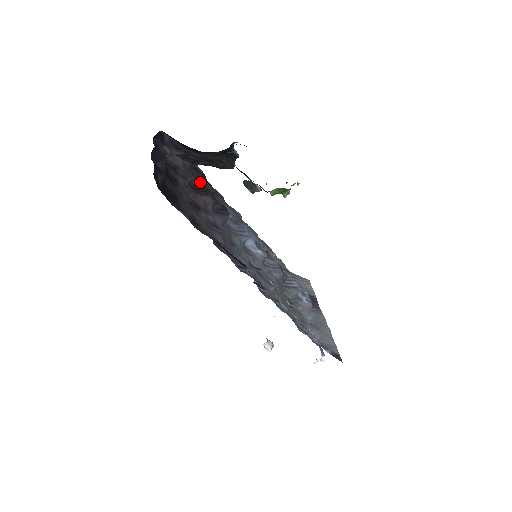
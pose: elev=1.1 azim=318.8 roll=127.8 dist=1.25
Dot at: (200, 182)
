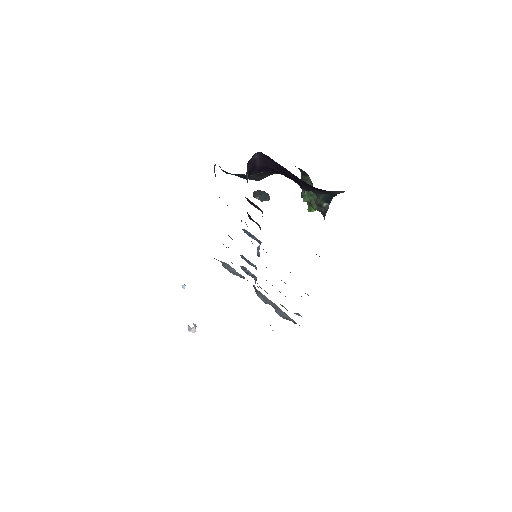
Dot at: occluded
